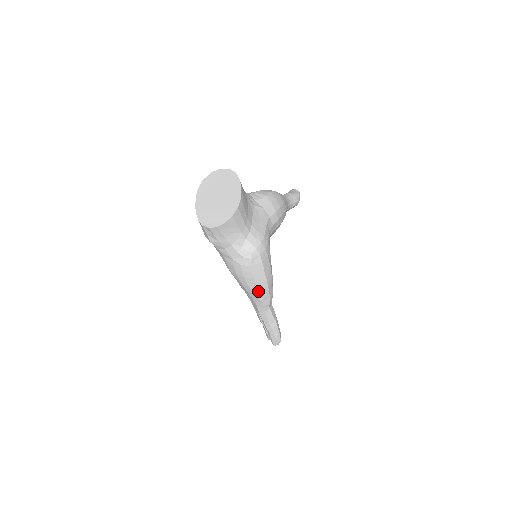
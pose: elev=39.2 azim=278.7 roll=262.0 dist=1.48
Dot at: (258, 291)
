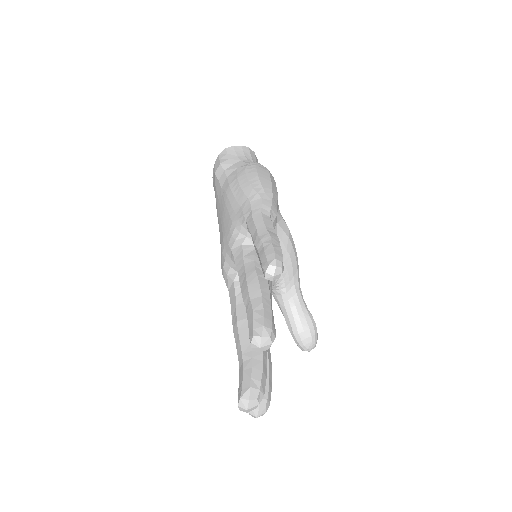
Dot at: (259, 184)
